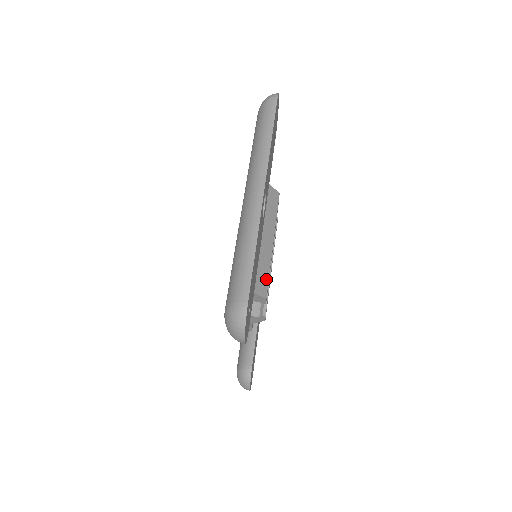
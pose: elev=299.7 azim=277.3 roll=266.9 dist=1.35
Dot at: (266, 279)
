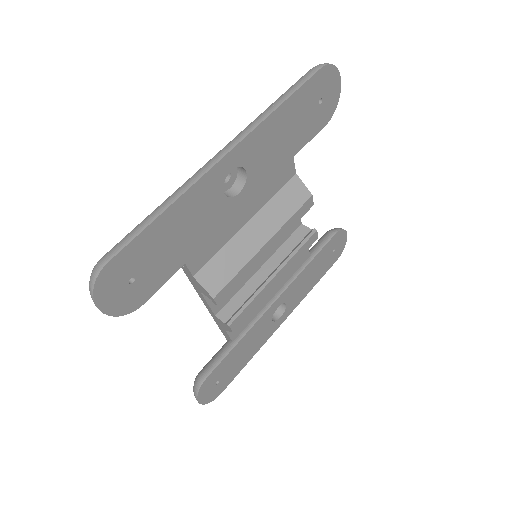
Dot at: (228, 277)
